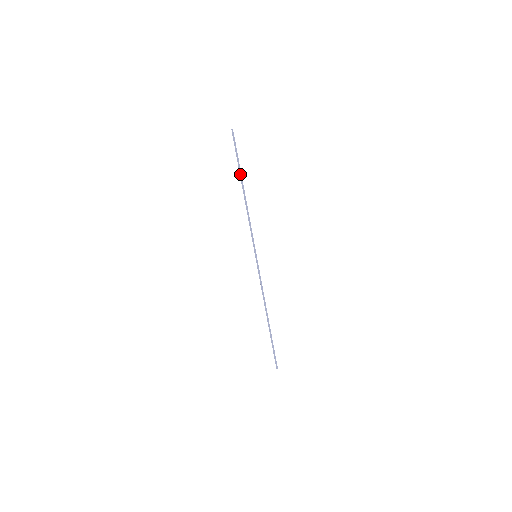
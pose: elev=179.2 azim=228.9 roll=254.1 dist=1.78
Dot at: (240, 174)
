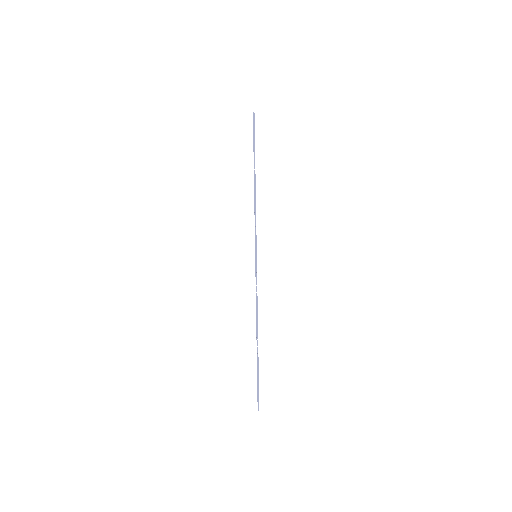
Dot at: (254, 160)
